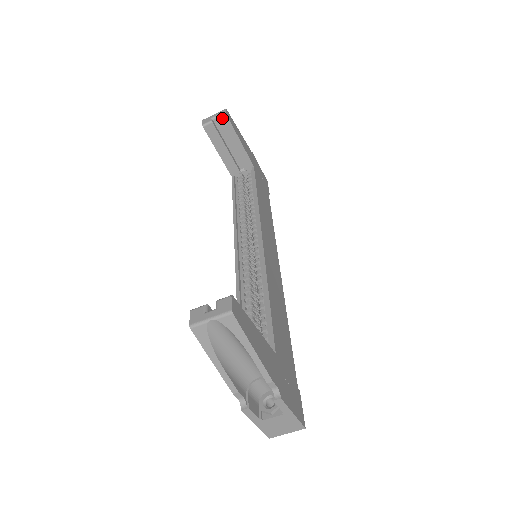
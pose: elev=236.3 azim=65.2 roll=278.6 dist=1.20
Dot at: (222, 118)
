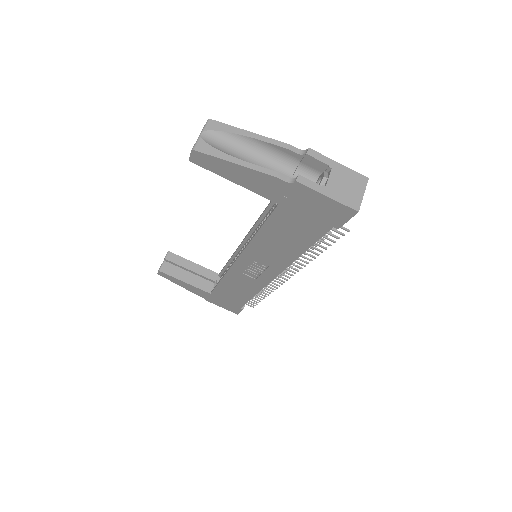
Dot at: (168, 256)
